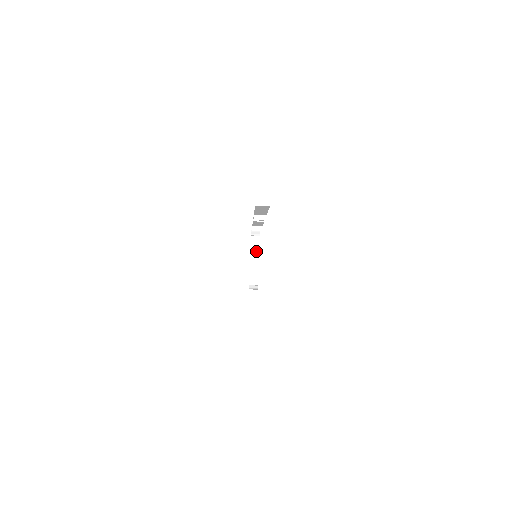
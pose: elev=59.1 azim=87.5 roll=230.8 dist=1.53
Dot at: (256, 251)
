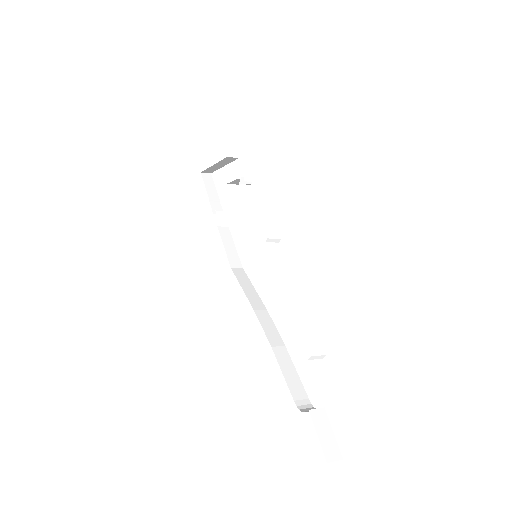
Dot at: (238, 182)
